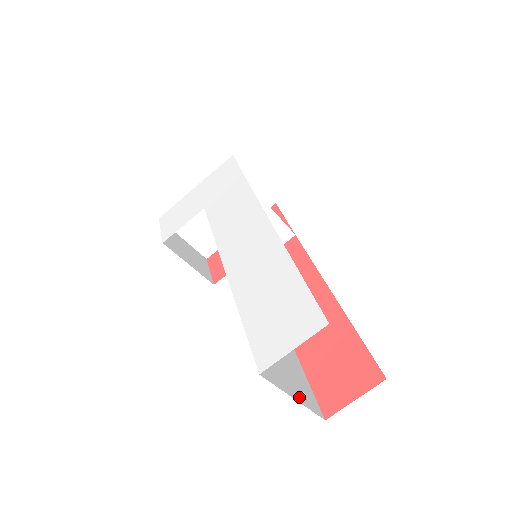
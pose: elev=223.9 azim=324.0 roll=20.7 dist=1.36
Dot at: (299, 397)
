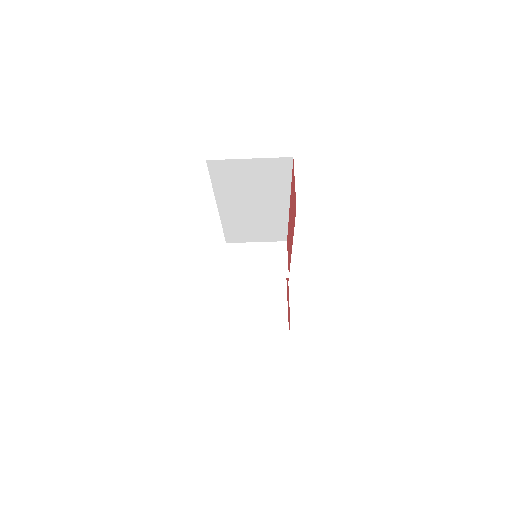
Dot at: occluded
